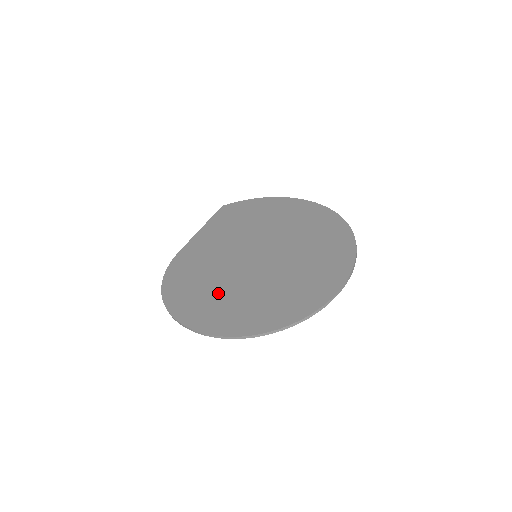
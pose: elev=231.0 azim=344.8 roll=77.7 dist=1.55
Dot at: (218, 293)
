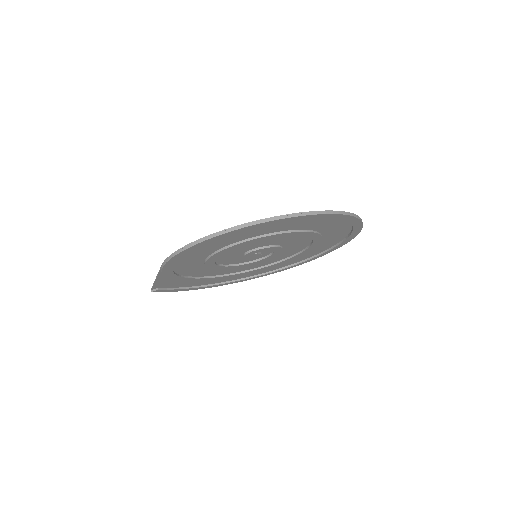
Dot at: occluded
